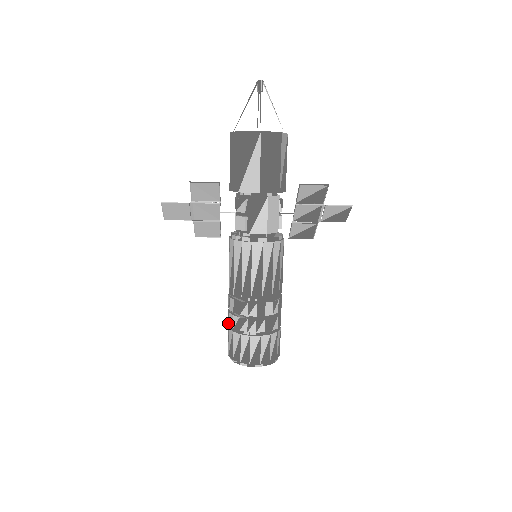
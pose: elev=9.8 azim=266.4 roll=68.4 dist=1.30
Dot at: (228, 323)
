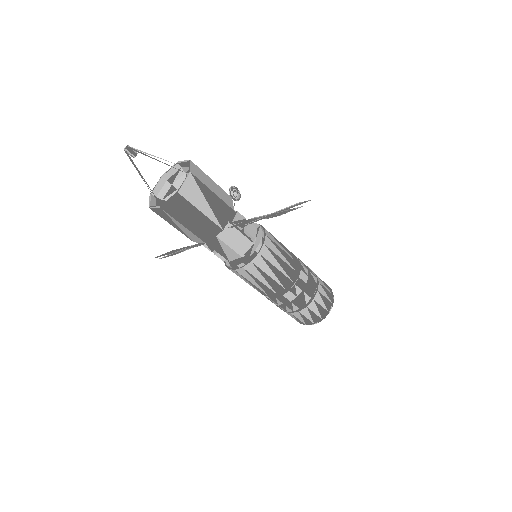
Dot at: occluded
